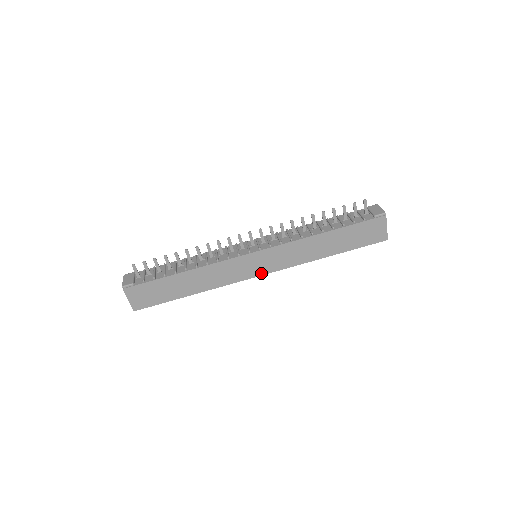
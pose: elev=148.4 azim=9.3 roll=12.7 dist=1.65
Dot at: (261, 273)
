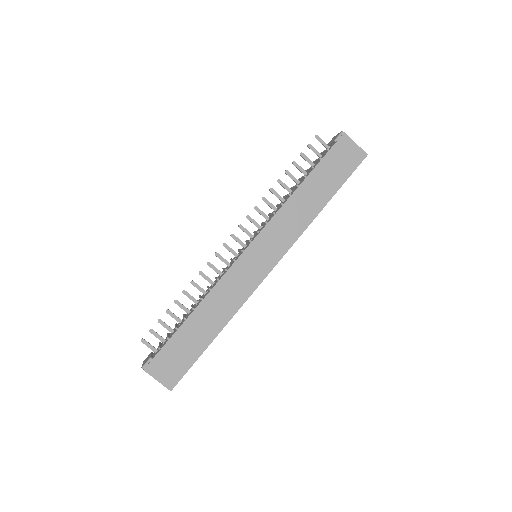
Dot at: (271, 266)
